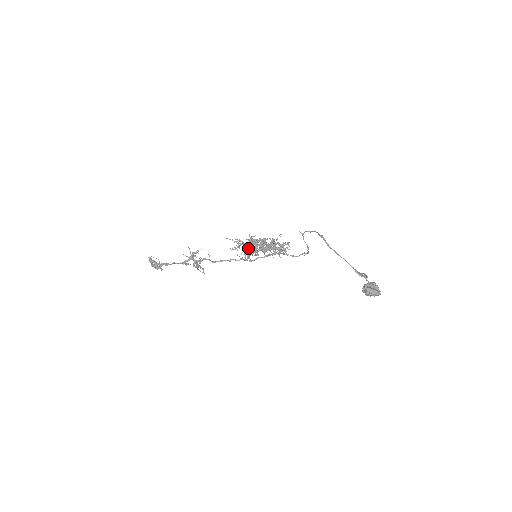
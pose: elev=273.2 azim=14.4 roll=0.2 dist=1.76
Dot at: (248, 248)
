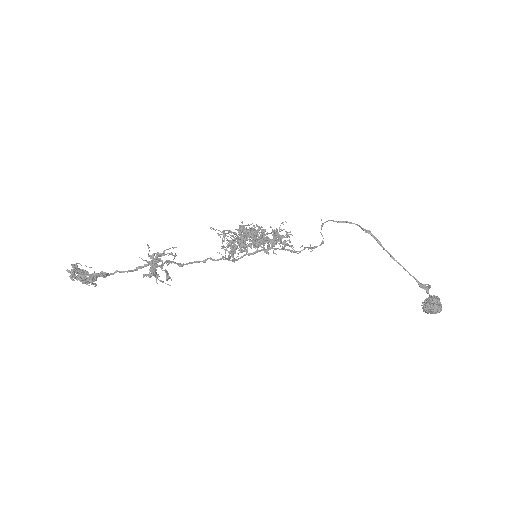
Dot at: (239, 243)
